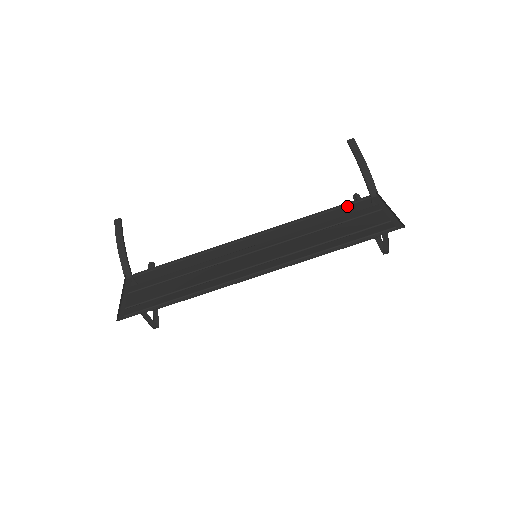
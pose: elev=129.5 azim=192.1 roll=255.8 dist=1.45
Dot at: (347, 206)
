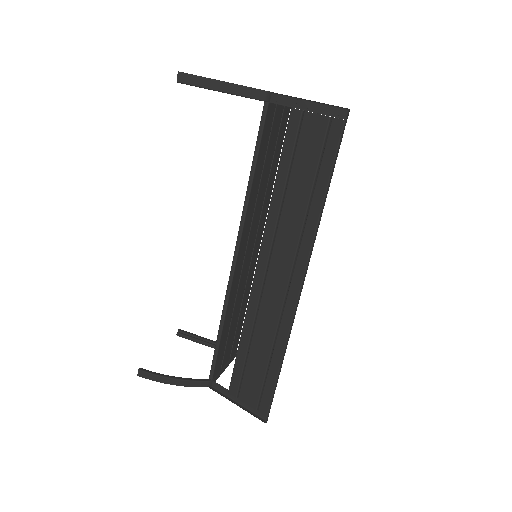
Dot at: (262, 136)
